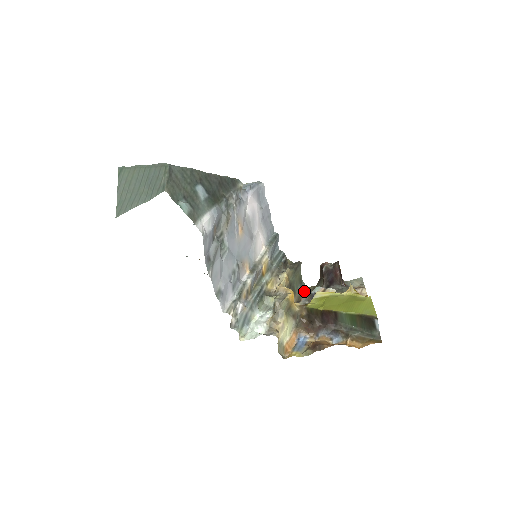
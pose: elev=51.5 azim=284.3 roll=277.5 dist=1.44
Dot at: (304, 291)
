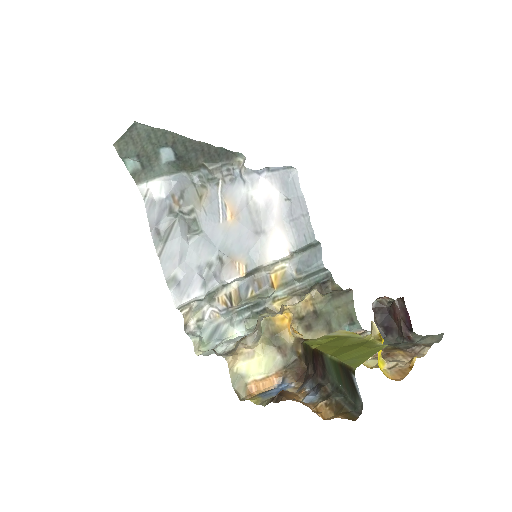
Dot at: occluded
